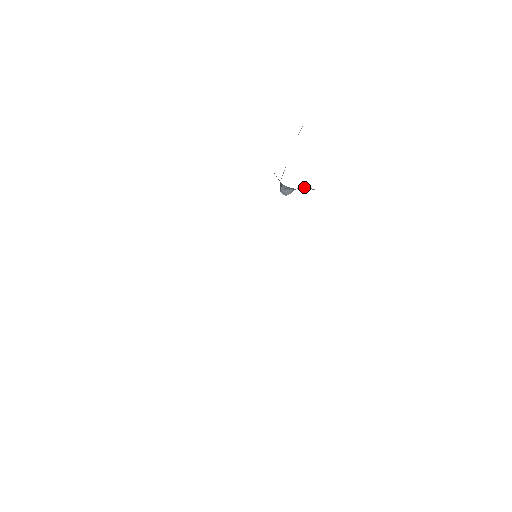
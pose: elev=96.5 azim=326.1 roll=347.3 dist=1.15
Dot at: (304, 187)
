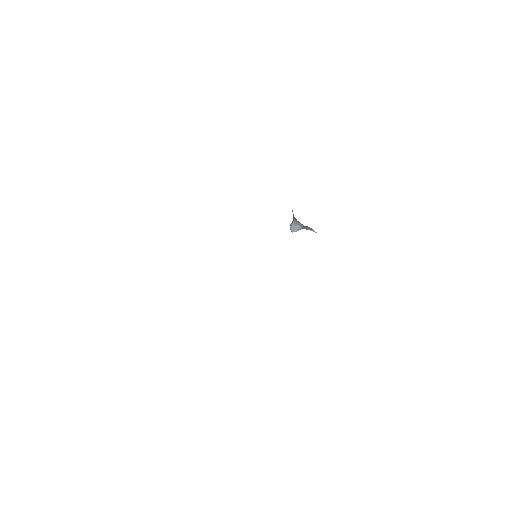
Dot at: (309, 229)
